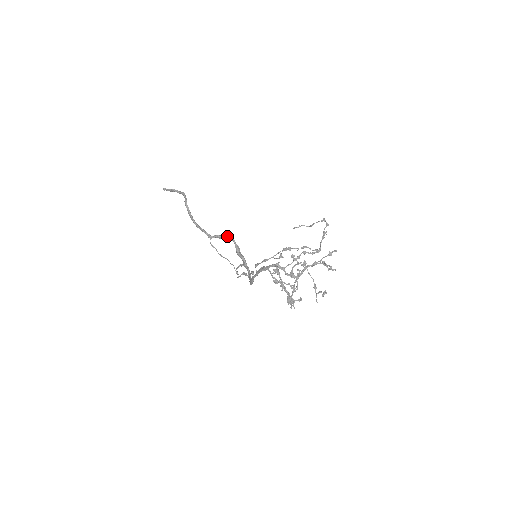
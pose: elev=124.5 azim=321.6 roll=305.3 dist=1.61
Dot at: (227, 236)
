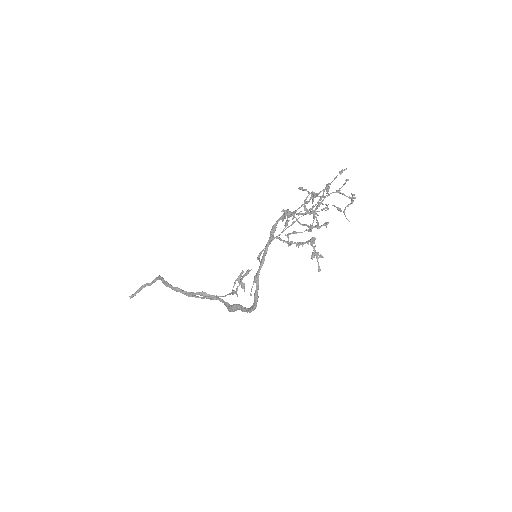
Dot at: (213, 295)
